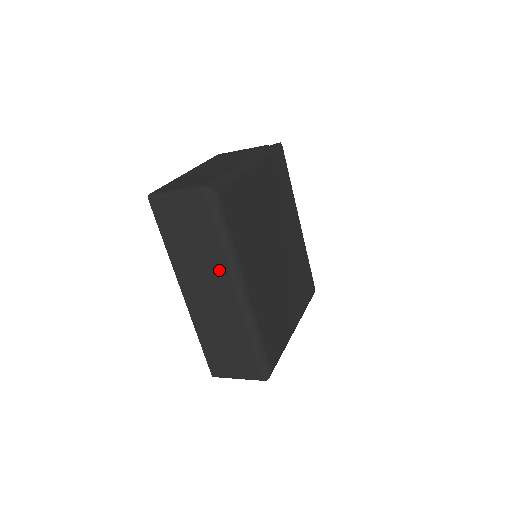
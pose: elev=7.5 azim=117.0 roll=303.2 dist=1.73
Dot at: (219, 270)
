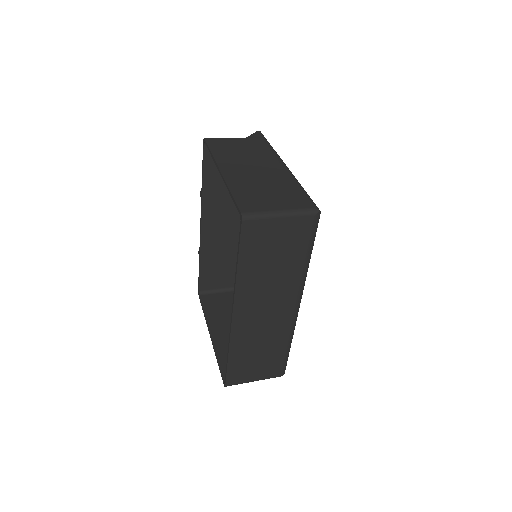
Dot at: (290, 288)
